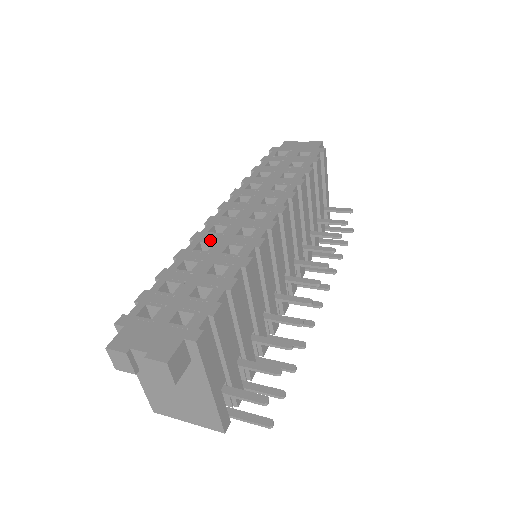
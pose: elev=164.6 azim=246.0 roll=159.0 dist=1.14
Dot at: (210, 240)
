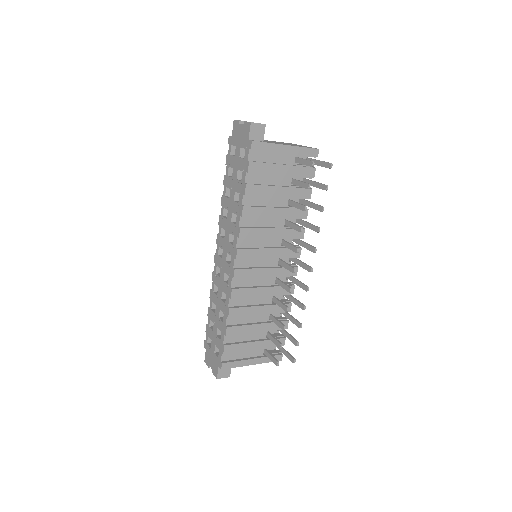
Dot at: (217, 284)
